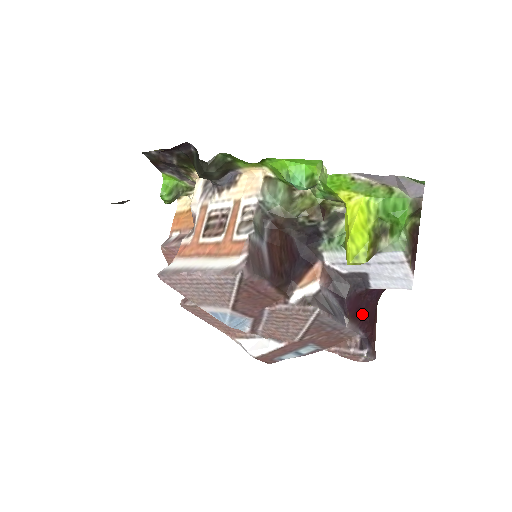
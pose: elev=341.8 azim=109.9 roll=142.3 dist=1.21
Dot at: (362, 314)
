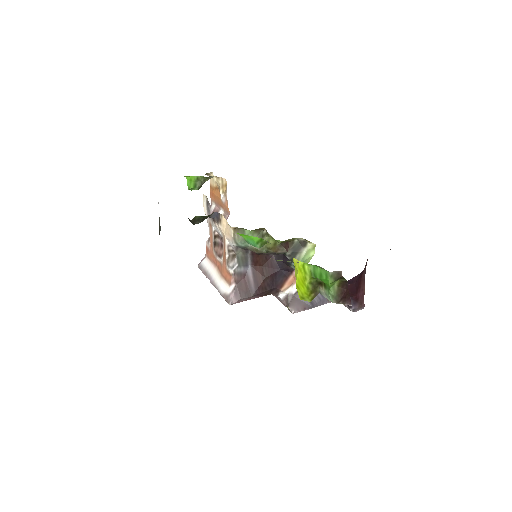
Dot at: occluded
